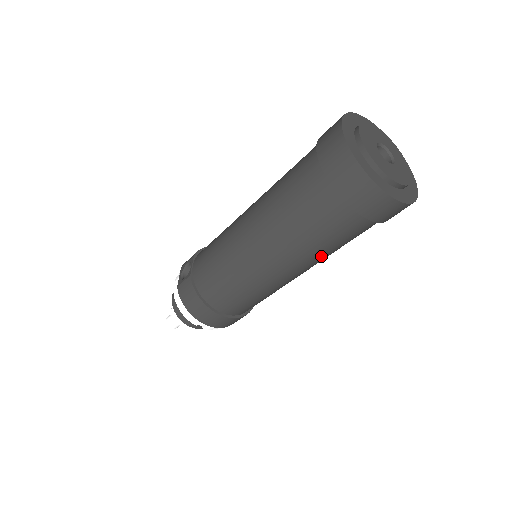
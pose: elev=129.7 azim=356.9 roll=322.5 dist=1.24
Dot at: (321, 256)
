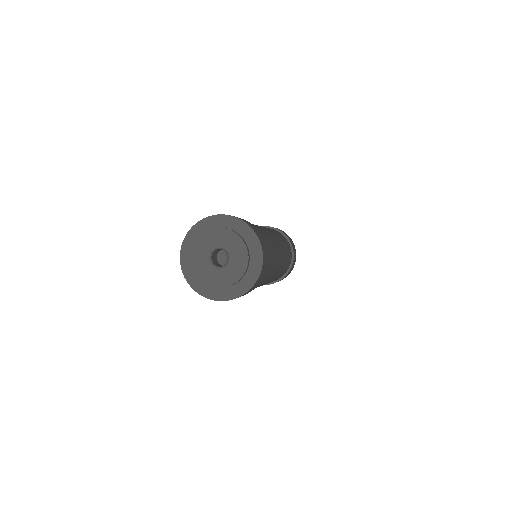
Dot at: (275, 264)
